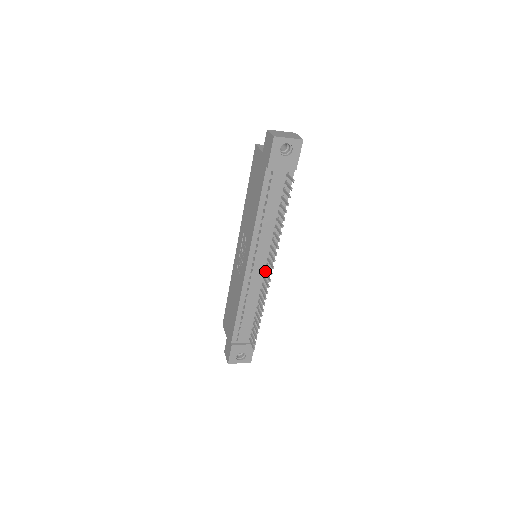
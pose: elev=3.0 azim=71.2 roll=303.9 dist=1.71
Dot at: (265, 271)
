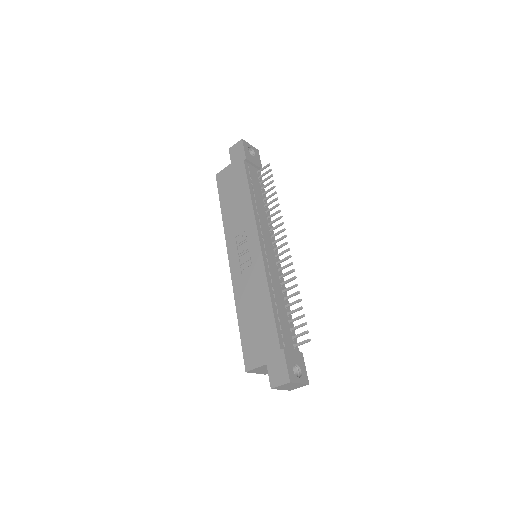
Dot at: (276, 255)
